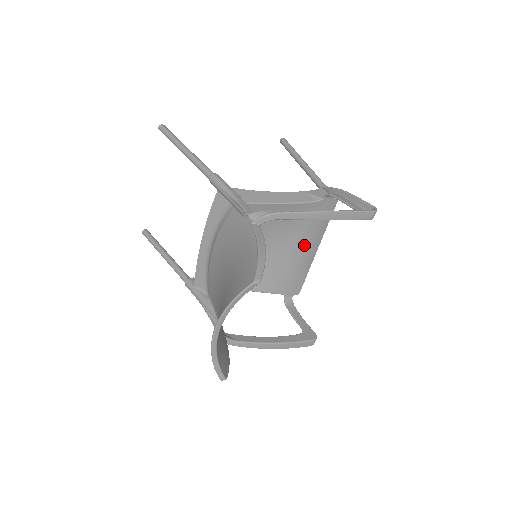
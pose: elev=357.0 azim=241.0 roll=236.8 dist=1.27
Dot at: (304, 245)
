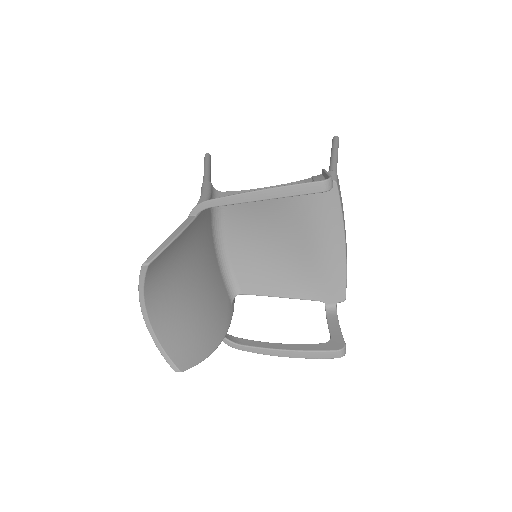
Dot at: (321, 241)
